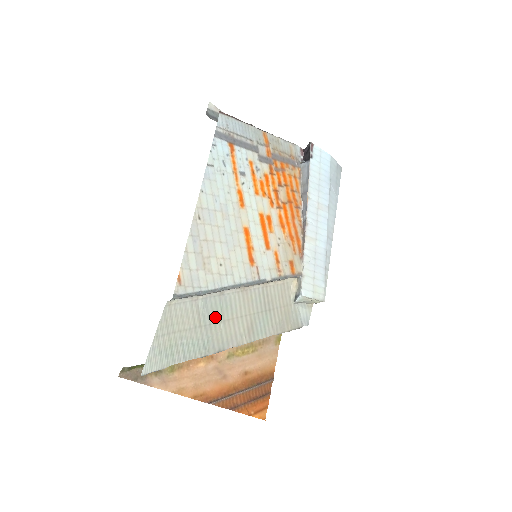
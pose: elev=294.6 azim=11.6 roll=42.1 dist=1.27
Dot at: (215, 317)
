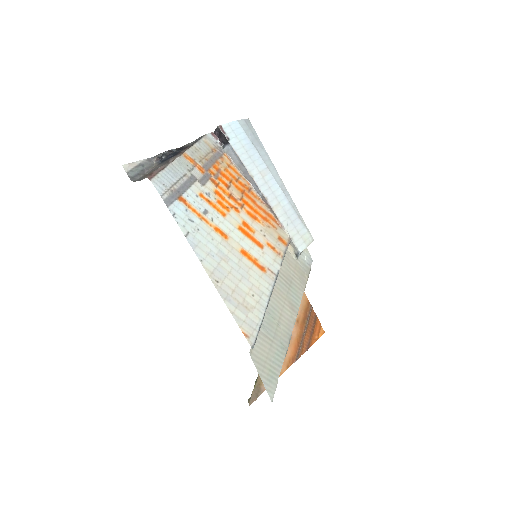
Dot at: (273, 326)
